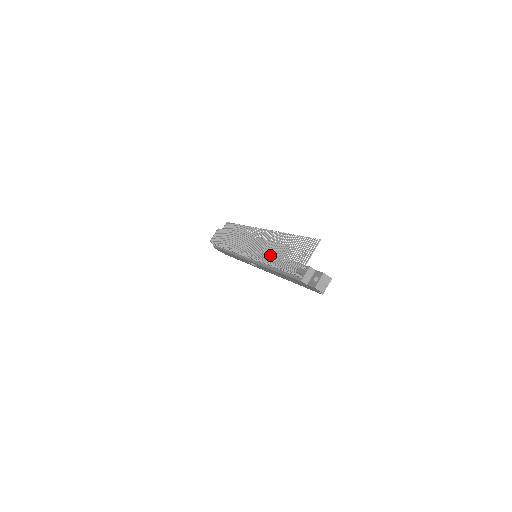
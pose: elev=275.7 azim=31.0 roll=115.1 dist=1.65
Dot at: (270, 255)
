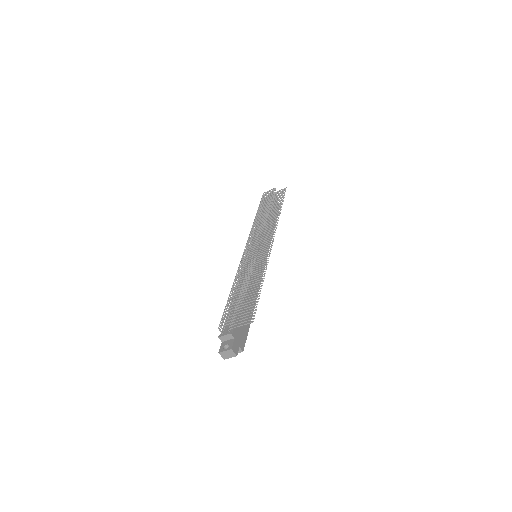
Dot at: (237, 284)
